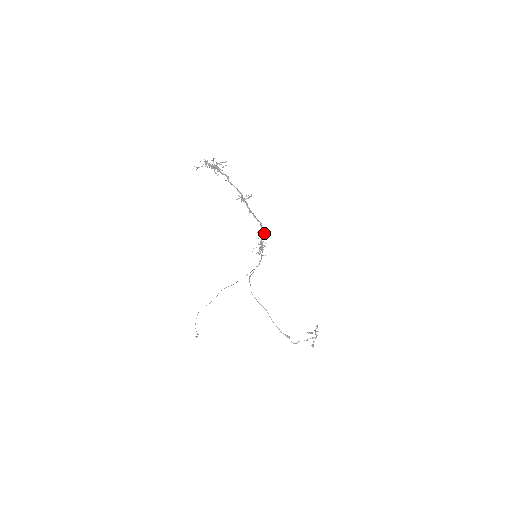
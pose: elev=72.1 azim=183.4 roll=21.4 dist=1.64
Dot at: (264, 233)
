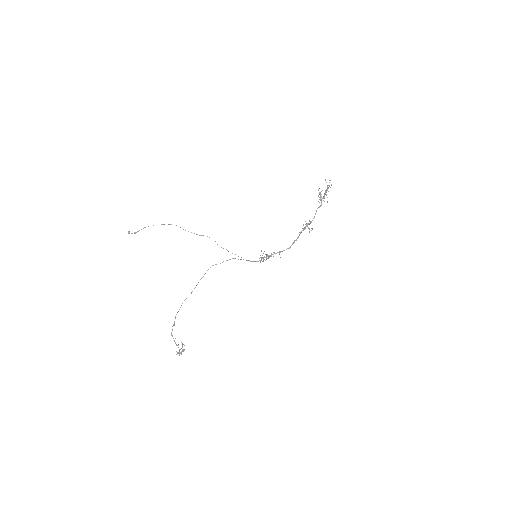
Dot at: occluded
